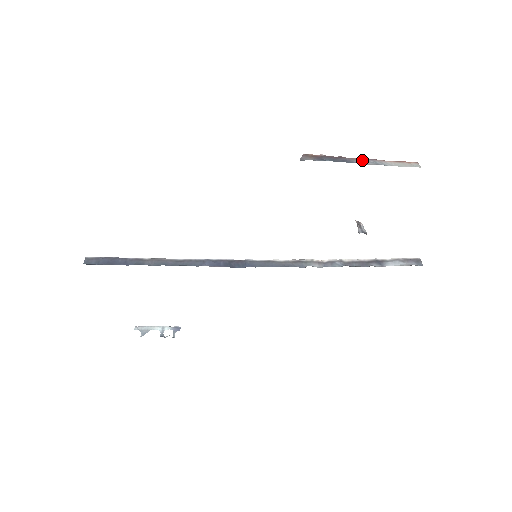
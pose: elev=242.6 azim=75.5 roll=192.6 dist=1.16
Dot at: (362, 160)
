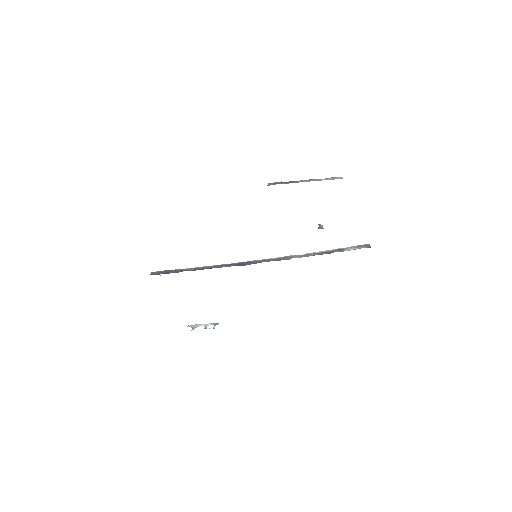
Dot at: (305, 180)
